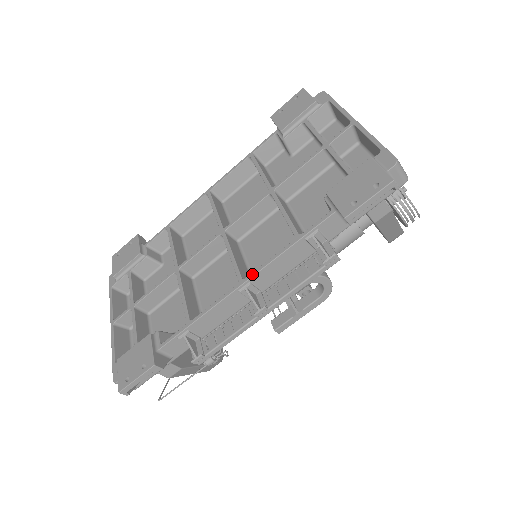
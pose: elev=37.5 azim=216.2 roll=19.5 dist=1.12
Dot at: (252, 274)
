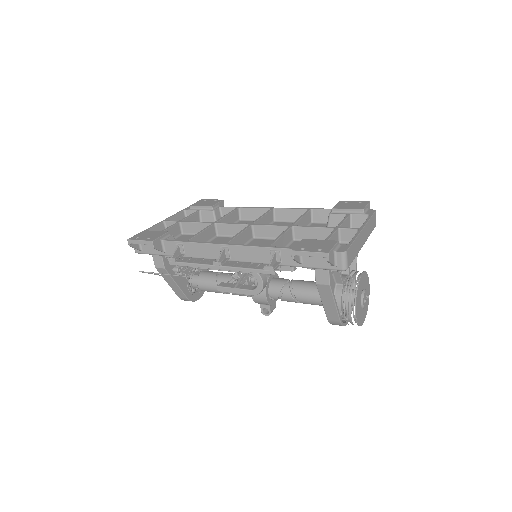
Dot at: (233, 244)
